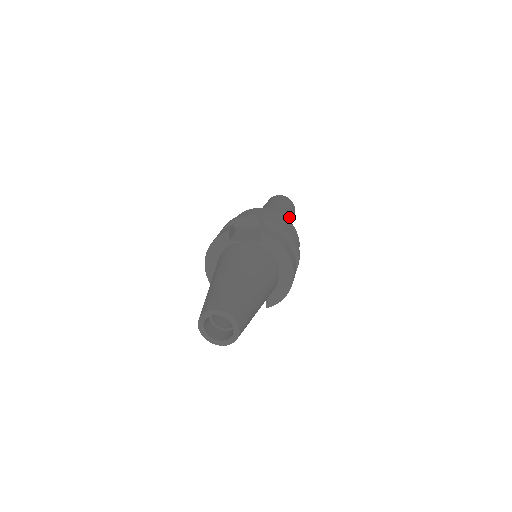
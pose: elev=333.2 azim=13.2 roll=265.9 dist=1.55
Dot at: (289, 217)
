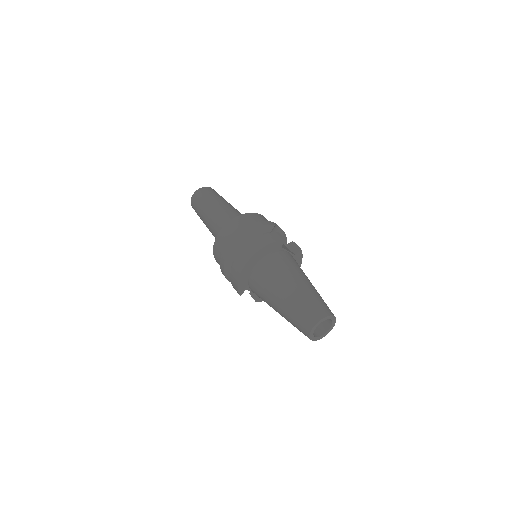
Dot at: occluded
